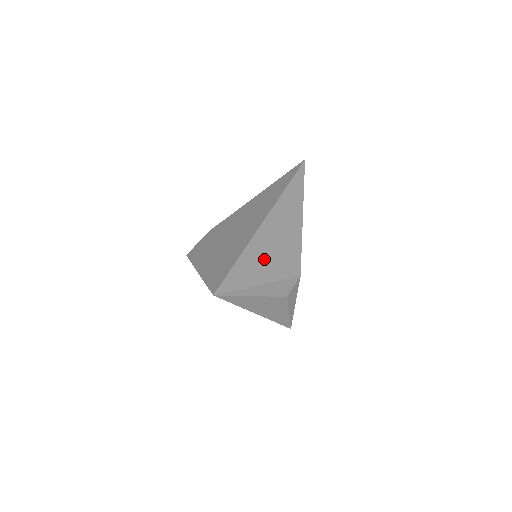
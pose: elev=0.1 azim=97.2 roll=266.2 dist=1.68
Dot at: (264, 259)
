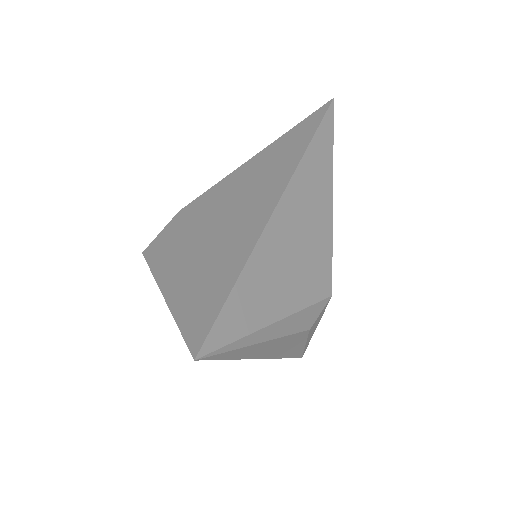
Dot at: (278, 275)
